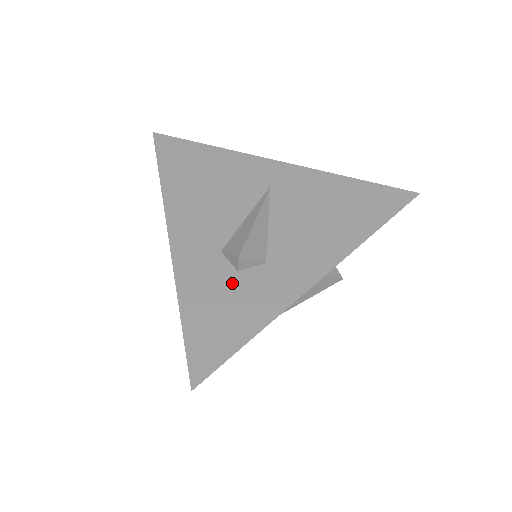
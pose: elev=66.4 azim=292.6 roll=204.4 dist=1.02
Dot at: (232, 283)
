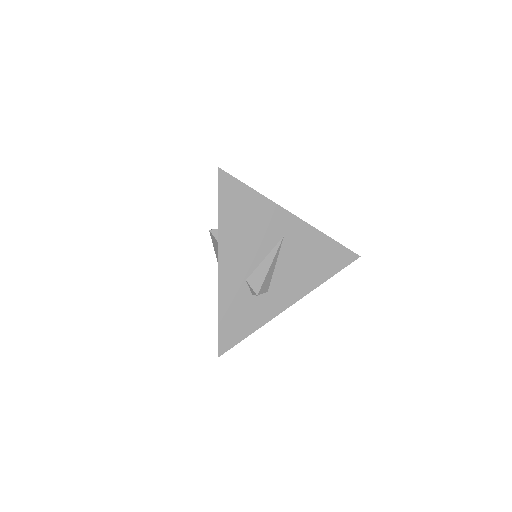
Dot at: (248, 302)
